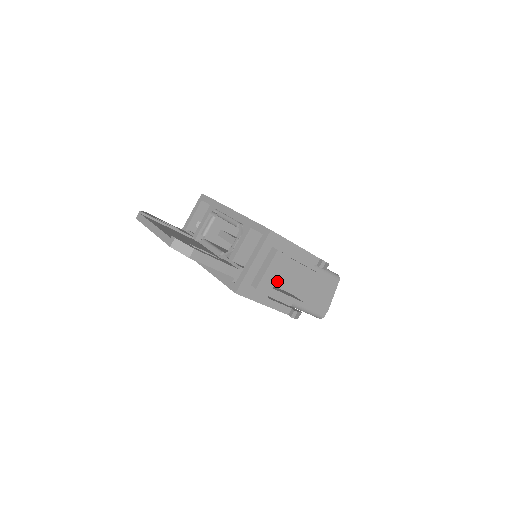
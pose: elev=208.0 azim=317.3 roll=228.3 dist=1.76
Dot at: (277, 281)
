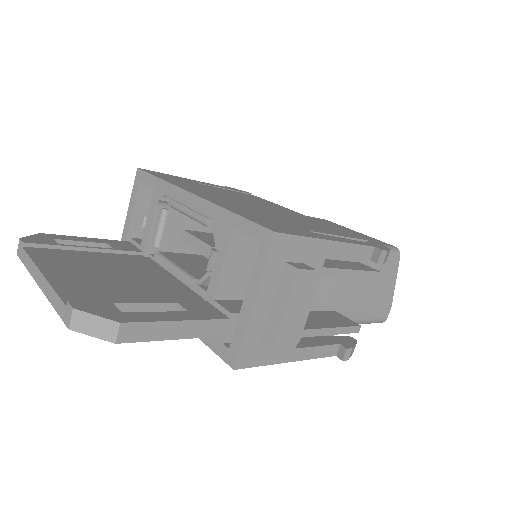
Dot at: occluded
